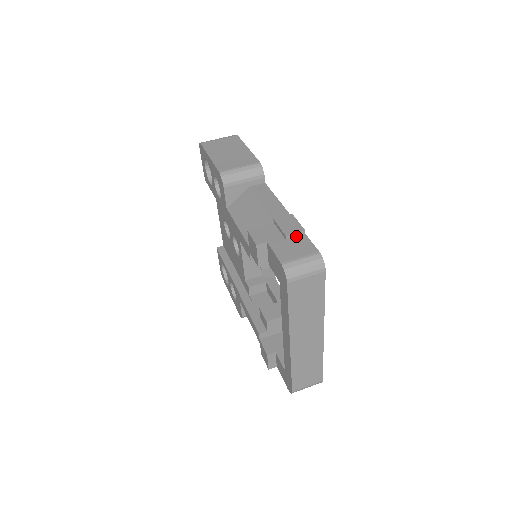
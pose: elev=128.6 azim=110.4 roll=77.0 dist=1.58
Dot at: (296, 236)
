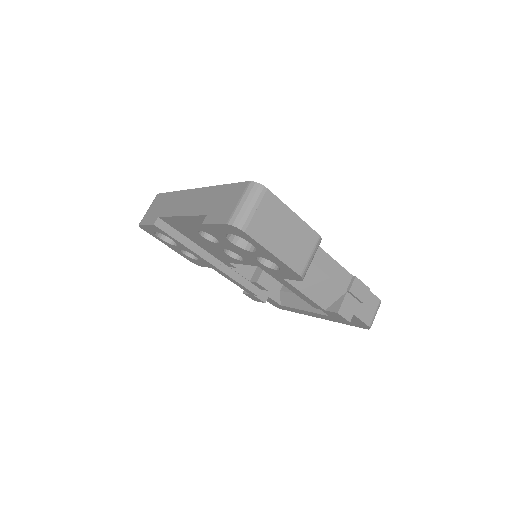
Dot at: (365, 295)
